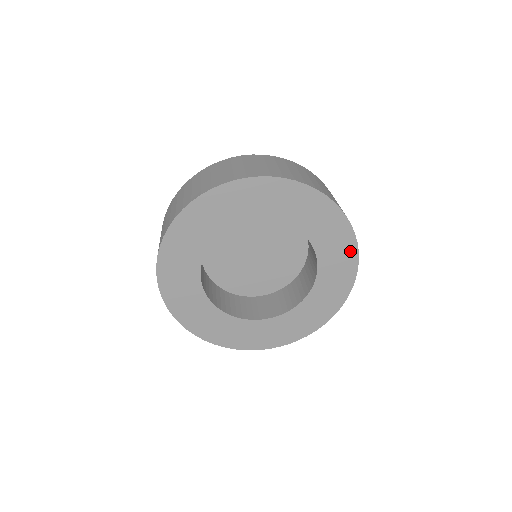
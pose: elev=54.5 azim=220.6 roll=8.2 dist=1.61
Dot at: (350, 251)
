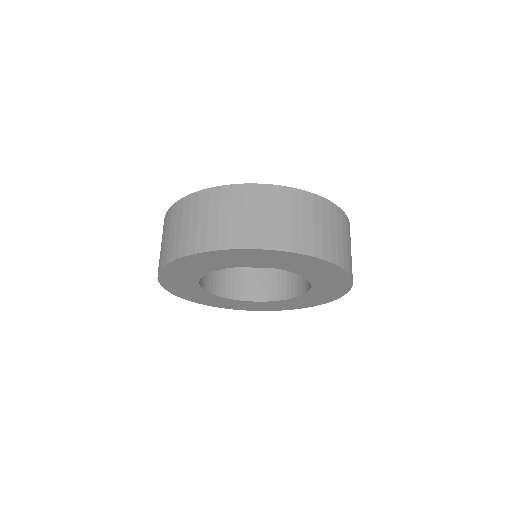
Dot at: (343, 279)
